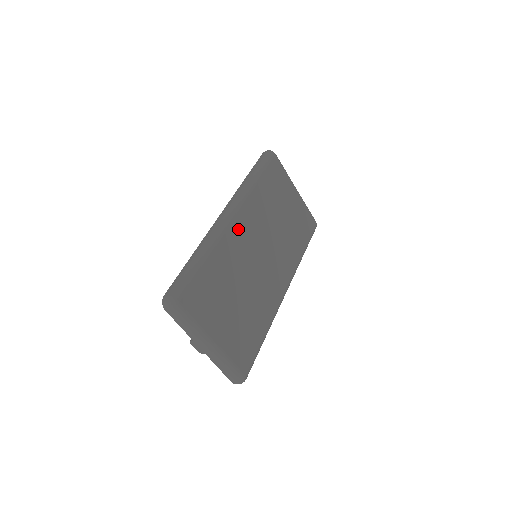
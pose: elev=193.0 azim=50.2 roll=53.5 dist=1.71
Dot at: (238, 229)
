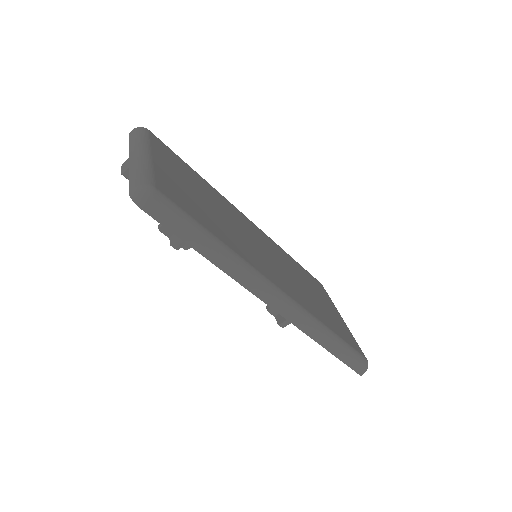
Dot at: (247, 221)
